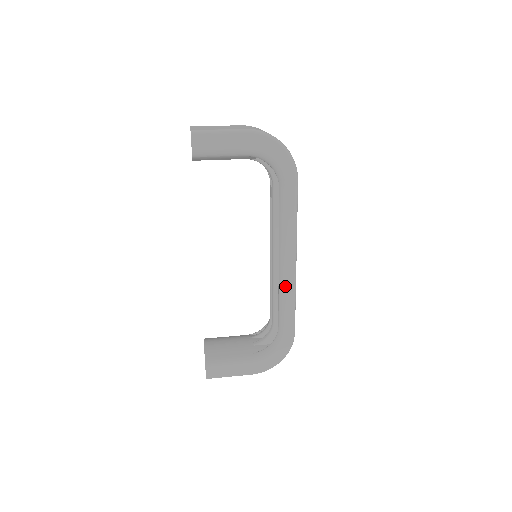
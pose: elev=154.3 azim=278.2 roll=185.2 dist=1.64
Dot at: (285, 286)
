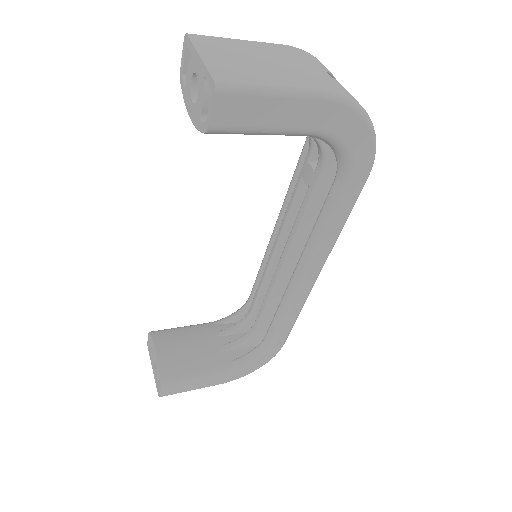
Dot at: (293, 303)
